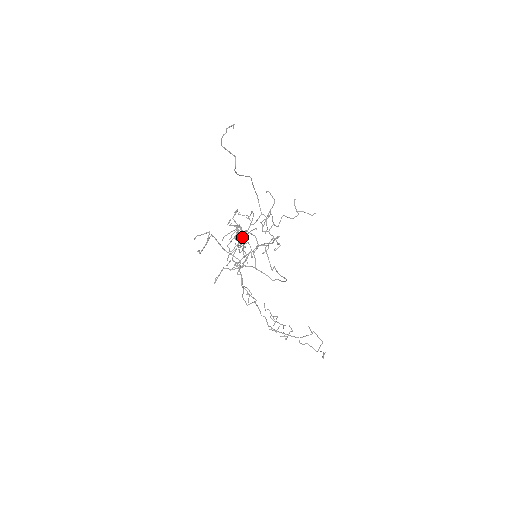
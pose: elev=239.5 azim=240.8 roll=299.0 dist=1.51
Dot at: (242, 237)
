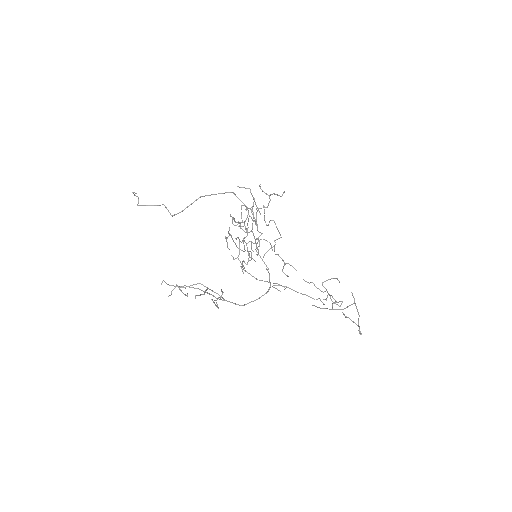
Dot at: occluded
